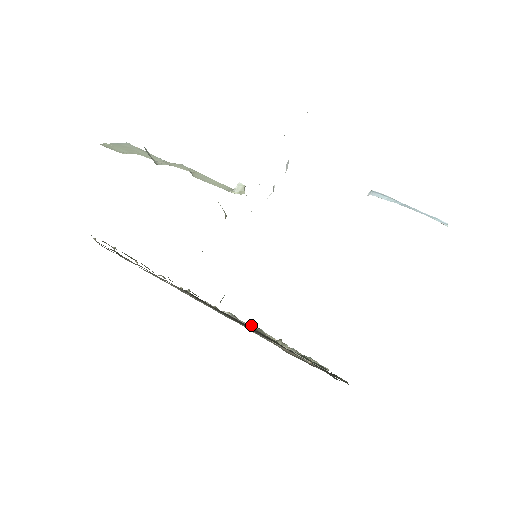
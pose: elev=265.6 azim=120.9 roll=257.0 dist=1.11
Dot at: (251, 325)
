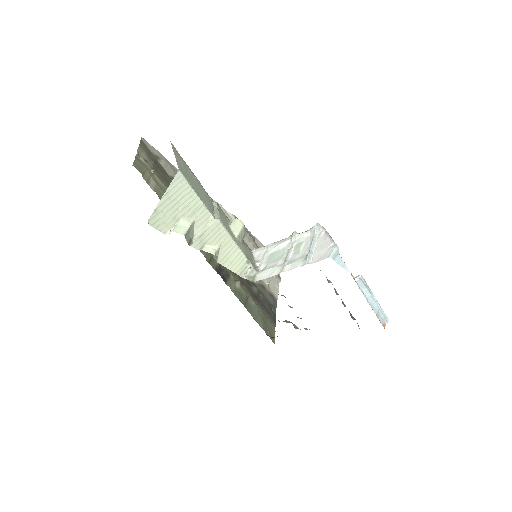
Dot at: (246, 232)
